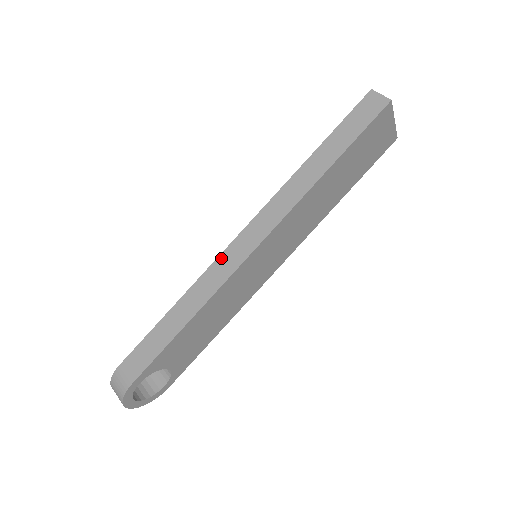
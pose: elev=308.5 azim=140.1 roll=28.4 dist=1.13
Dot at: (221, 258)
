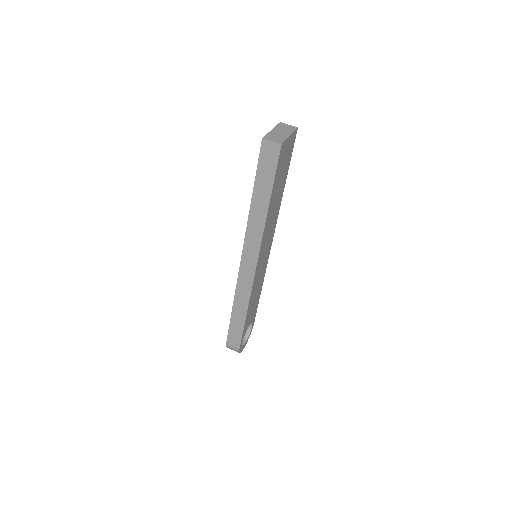
Dot at: (240, 278)
